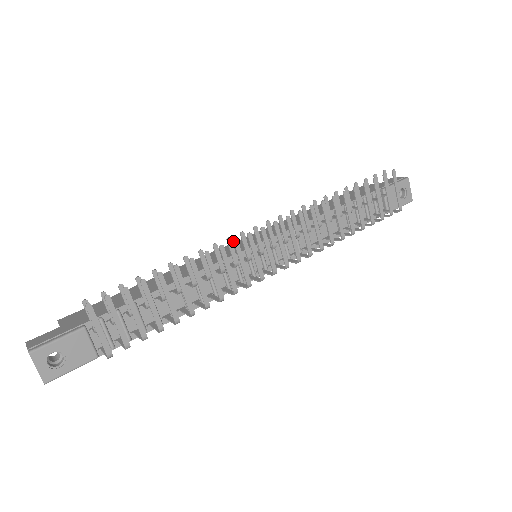
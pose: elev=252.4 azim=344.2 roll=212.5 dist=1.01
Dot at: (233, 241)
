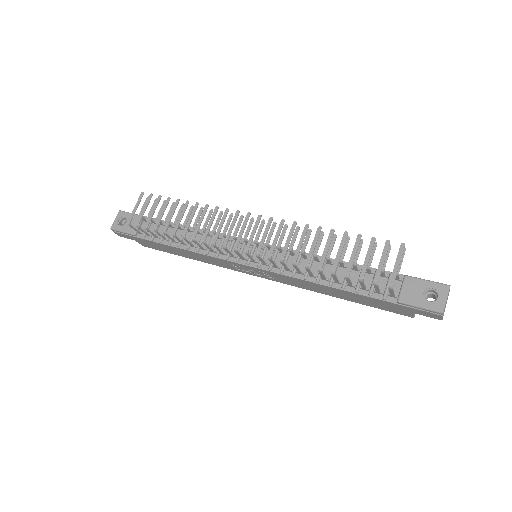
Dot at: (226, 209)
